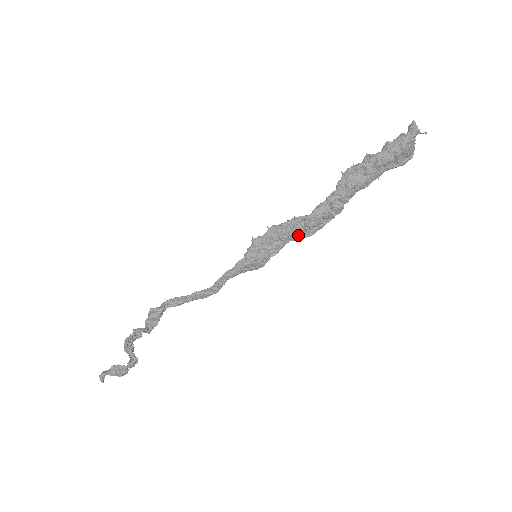
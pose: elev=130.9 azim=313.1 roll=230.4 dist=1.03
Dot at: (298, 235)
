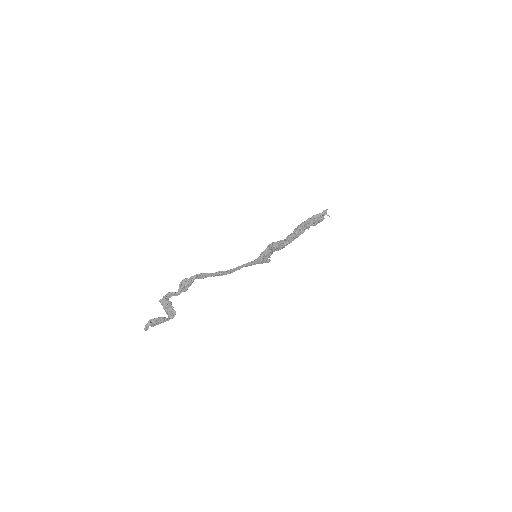
Dot at: (278, 249)
